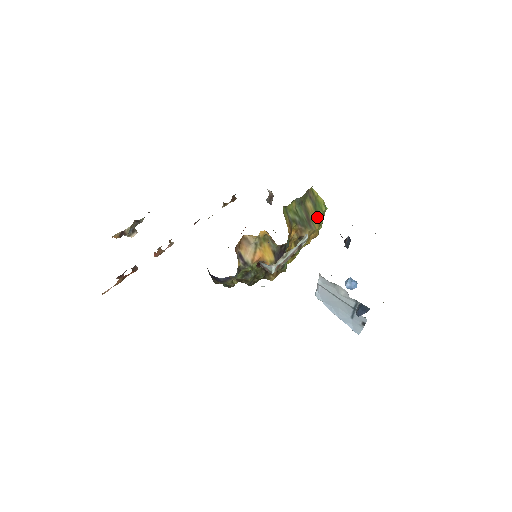
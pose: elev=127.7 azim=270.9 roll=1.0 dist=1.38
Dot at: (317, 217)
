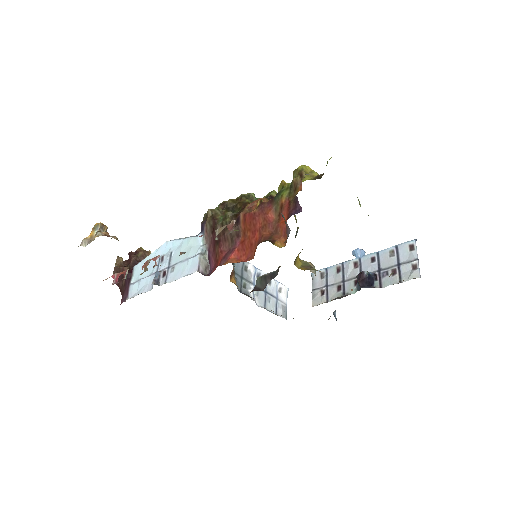
Dot at: occluded
